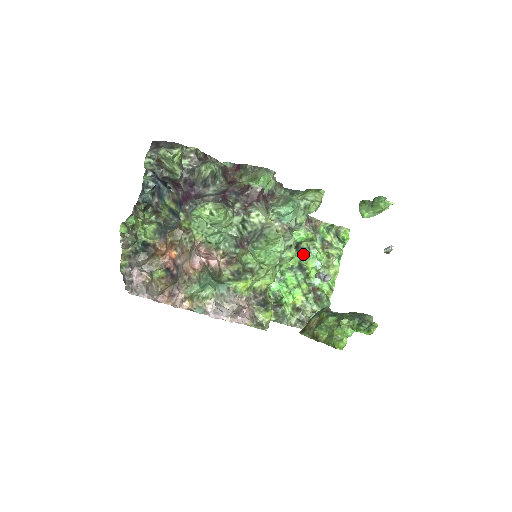
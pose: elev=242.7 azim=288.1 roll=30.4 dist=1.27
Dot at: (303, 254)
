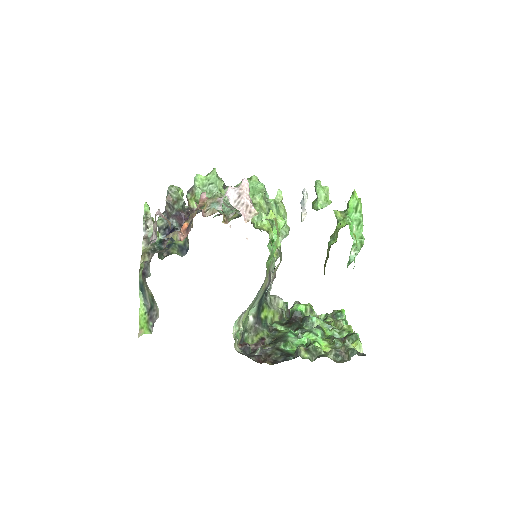
Dot at: (309, 319)
